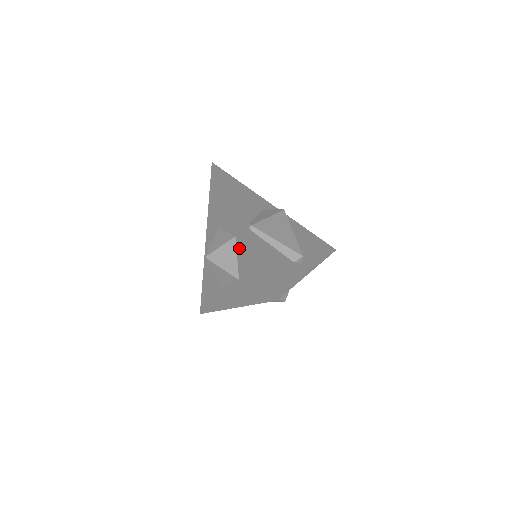
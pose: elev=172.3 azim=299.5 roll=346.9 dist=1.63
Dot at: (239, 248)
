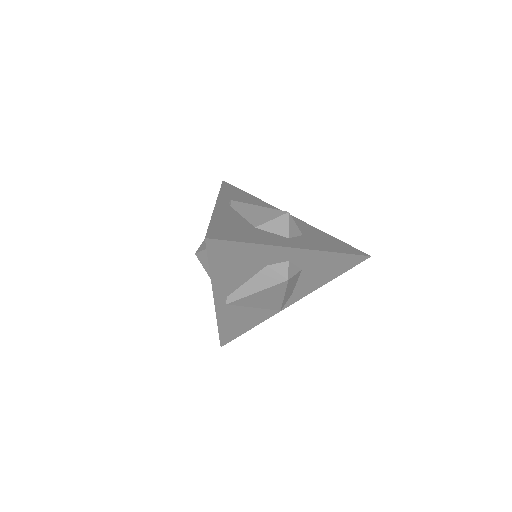
Dot at: occluded
